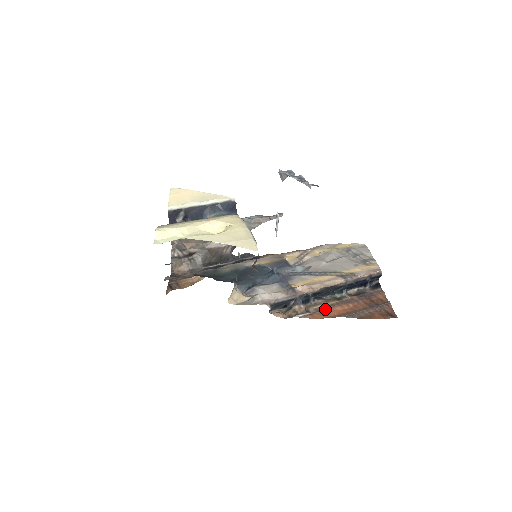
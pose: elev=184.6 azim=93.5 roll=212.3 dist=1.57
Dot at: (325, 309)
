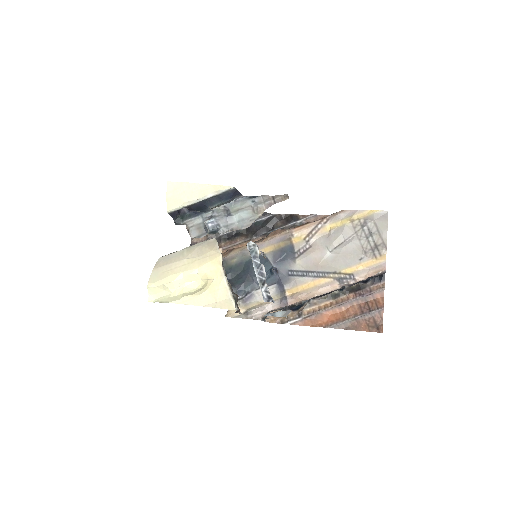
Dot at: (316, 314)
